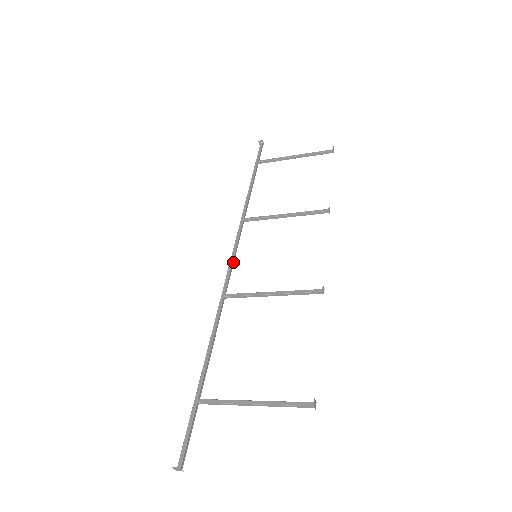
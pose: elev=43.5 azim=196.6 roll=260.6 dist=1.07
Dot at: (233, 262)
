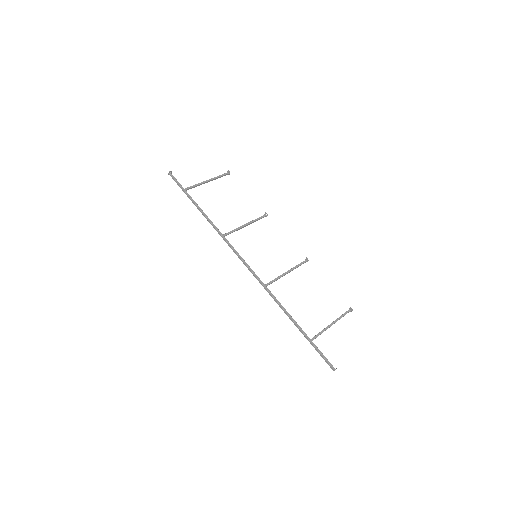
Dot at: (247, 265)
